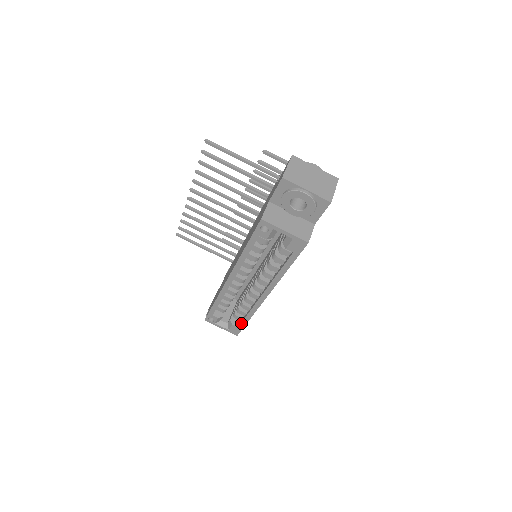
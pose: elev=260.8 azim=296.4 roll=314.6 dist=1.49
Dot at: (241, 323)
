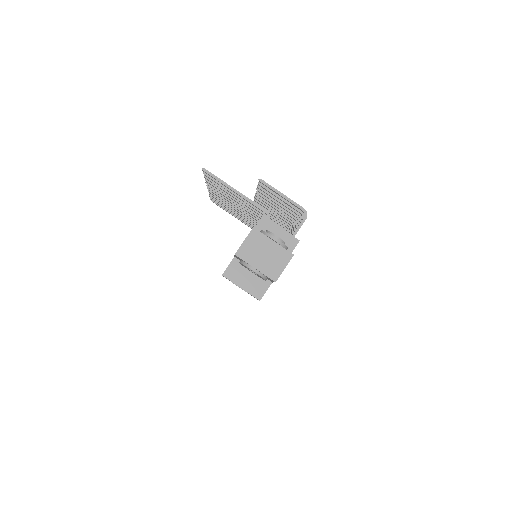
Dot at: occluded
